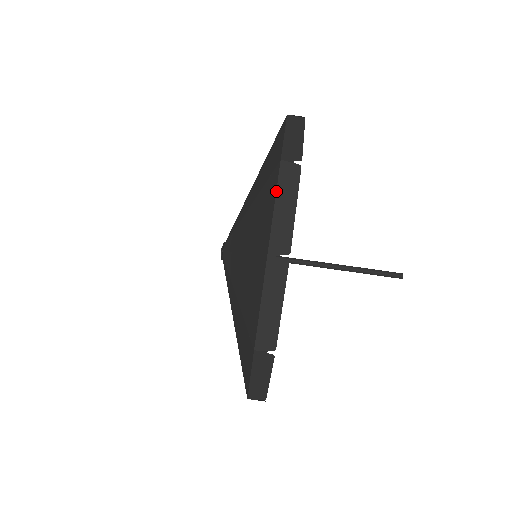
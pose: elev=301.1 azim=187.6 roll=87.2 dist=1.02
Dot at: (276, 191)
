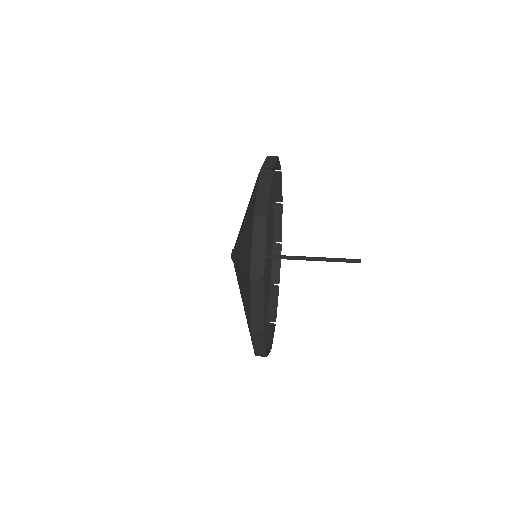
Dot at: (250, 297)
